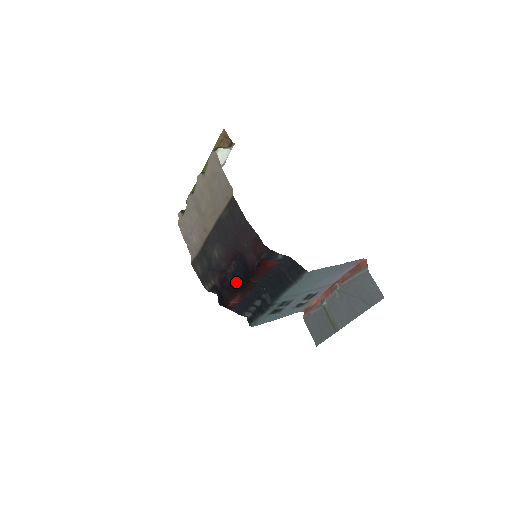
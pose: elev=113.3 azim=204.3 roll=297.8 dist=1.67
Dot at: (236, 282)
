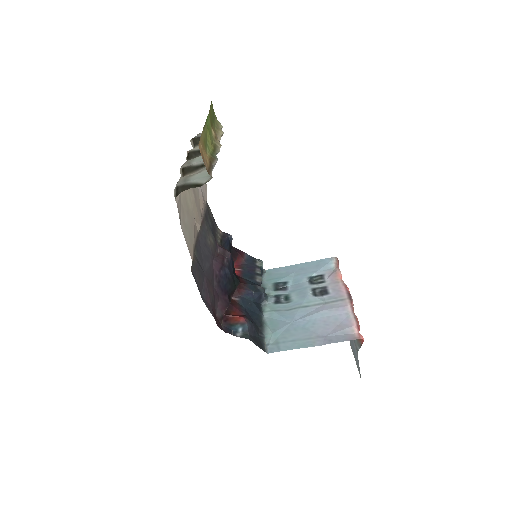
Dot at: (233, 265)
